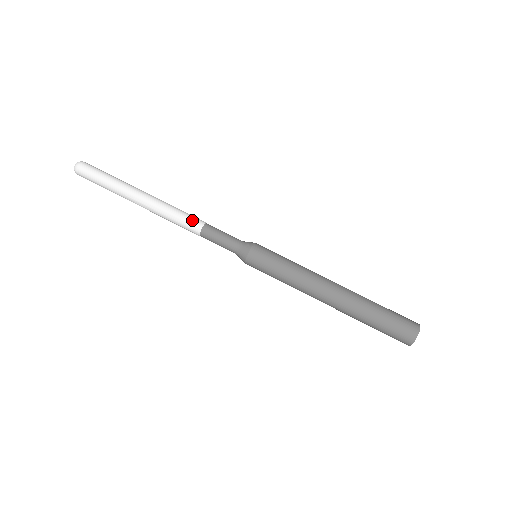
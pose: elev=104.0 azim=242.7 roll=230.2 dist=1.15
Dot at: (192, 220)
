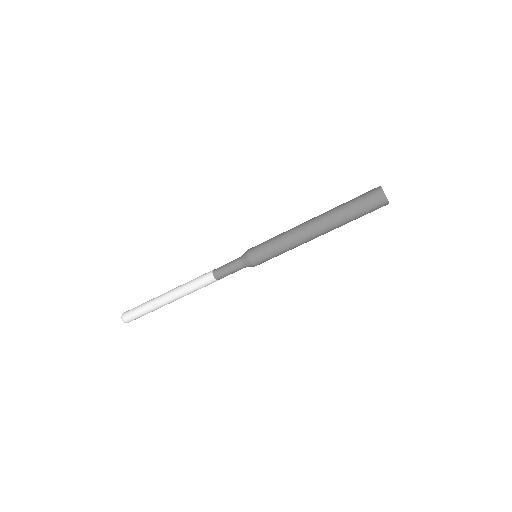
Dot at: (206, 282)
